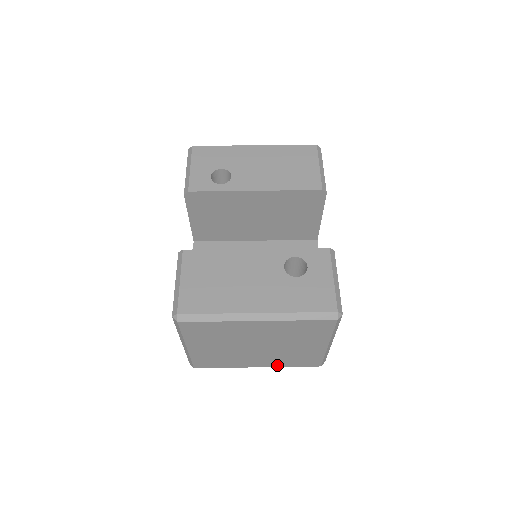
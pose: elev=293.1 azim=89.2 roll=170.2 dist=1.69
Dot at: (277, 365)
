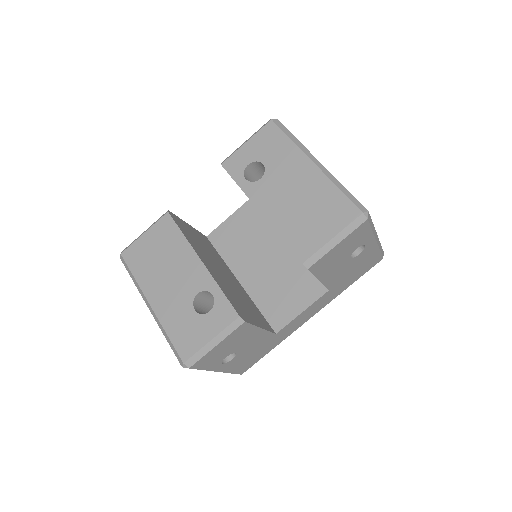
Dot at: occluded
